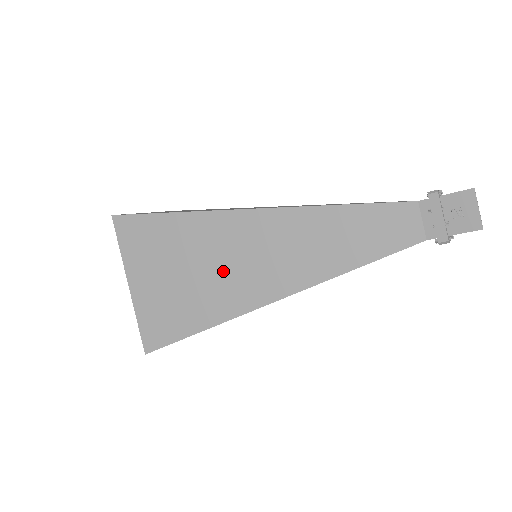
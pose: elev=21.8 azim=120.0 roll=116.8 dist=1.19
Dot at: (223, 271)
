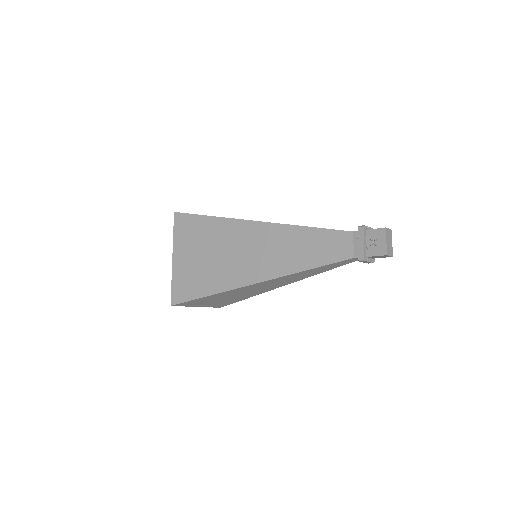
Dot at: (229, 258)
